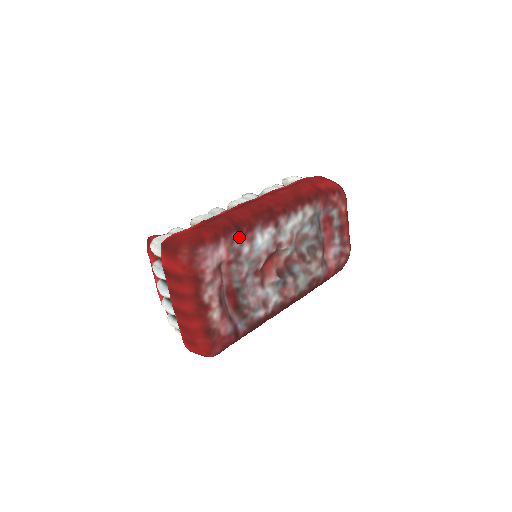
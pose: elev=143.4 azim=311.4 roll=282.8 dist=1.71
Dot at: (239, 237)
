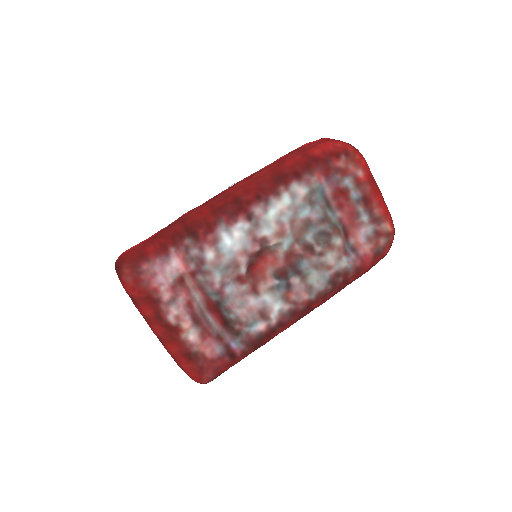
Dot at: (195, 242)
